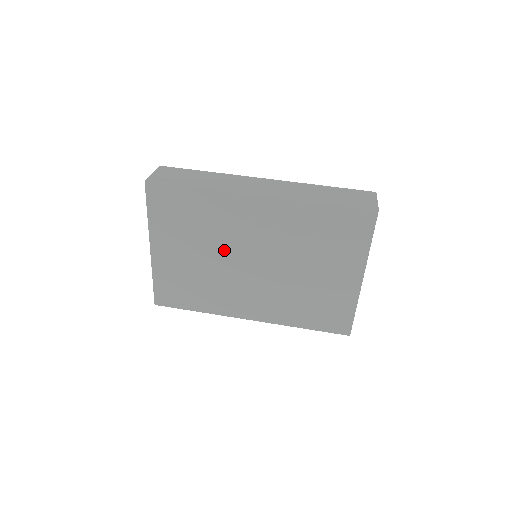
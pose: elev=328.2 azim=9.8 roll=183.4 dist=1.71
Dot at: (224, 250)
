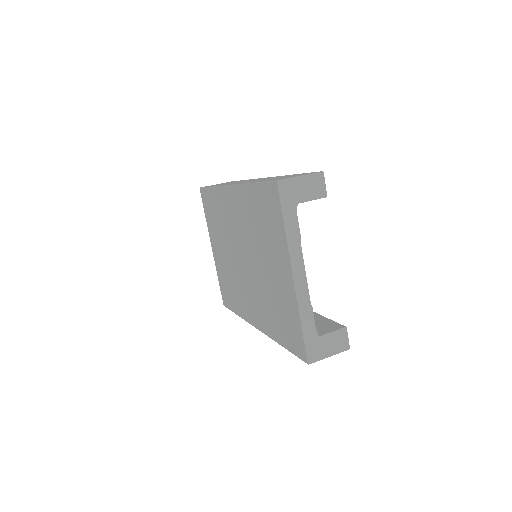
Dot at: (231, 246)
